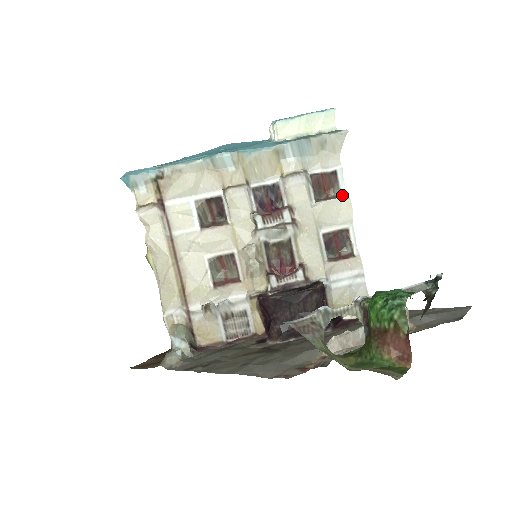
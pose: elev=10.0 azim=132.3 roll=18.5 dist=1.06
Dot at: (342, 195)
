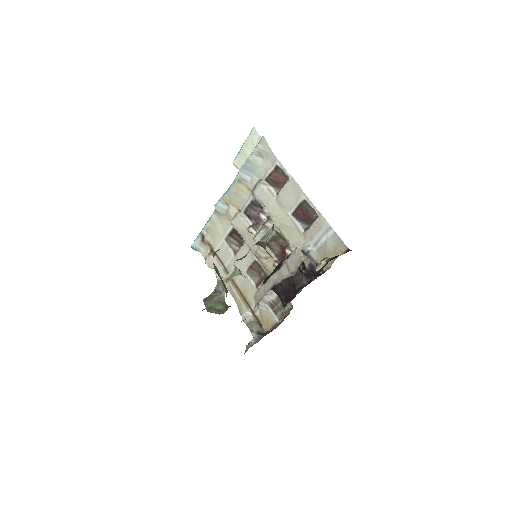
Dot at: (289, 179)
